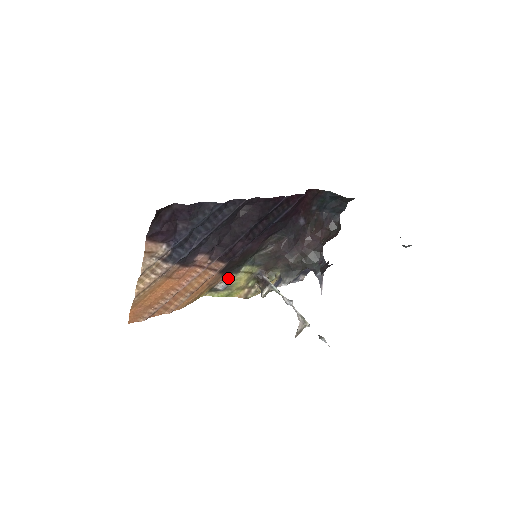
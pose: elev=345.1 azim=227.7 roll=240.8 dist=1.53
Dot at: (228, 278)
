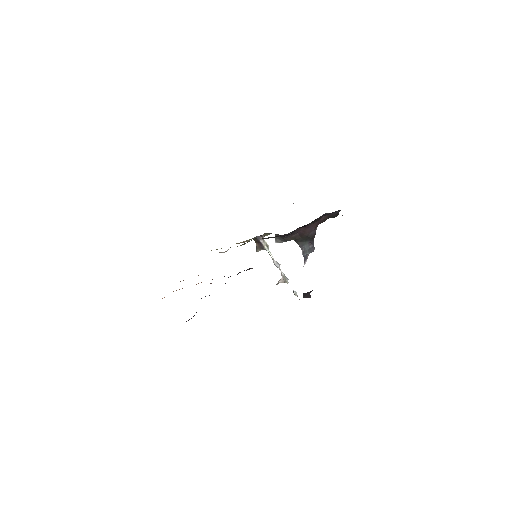
Dot at: occluded
